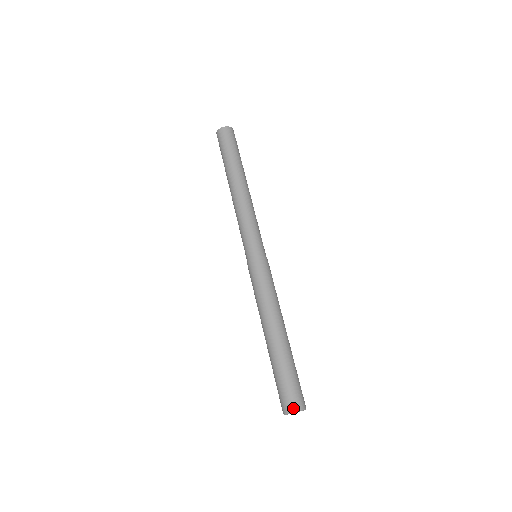
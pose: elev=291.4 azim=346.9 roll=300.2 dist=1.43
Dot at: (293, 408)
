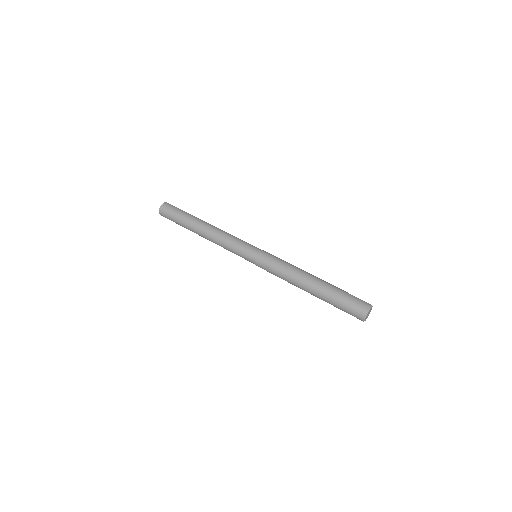
Dot at: (365, 310)
